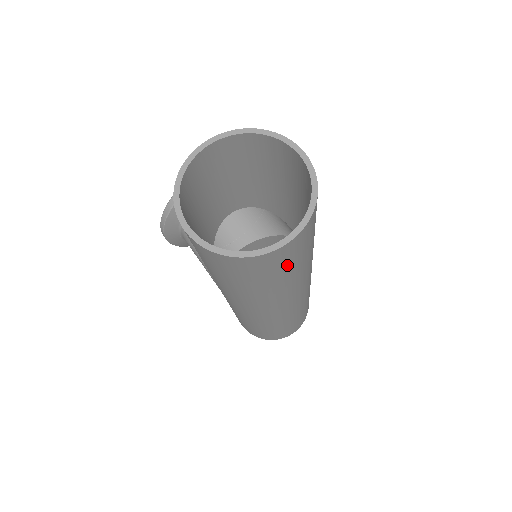
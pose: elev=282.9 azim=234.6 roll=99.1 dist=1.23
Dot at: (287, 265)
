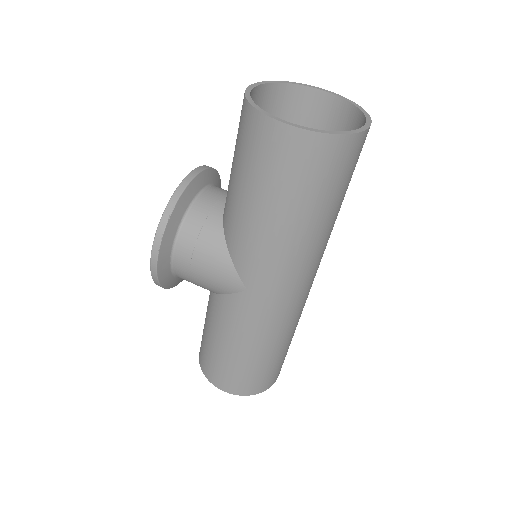
Dot at: occluded
